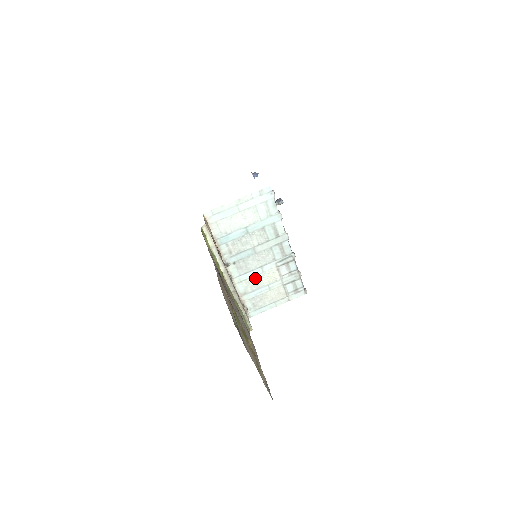
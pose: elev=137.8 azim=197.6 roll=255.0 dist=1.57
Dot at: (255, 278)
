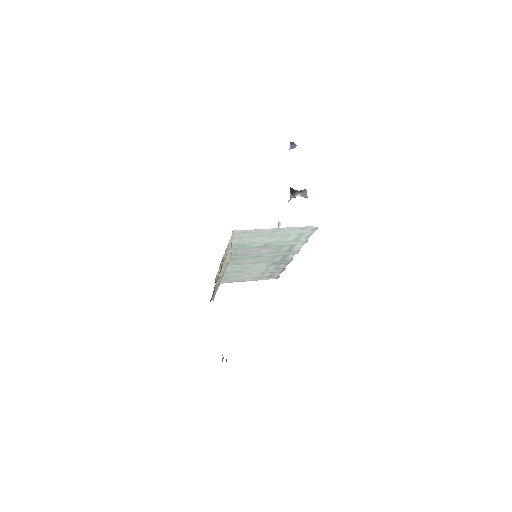
Dot at: (242, 267)
